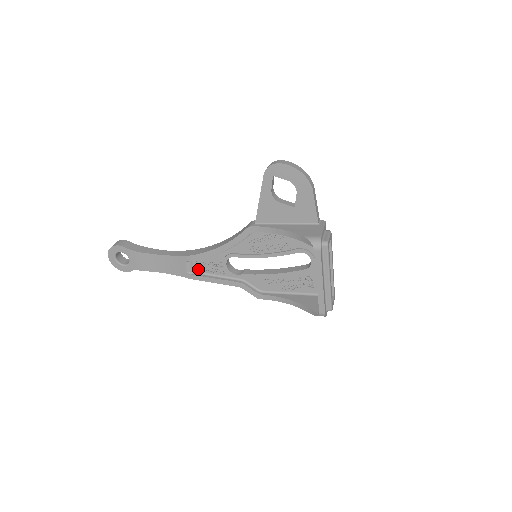
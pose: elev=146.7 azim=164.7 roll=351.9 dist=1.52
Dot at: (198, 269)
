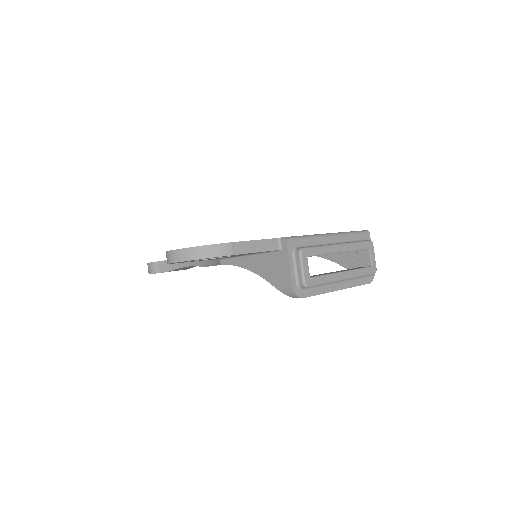
Dot at: occluded
